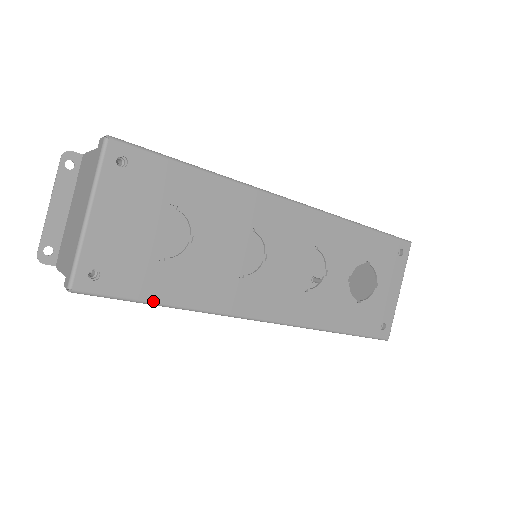
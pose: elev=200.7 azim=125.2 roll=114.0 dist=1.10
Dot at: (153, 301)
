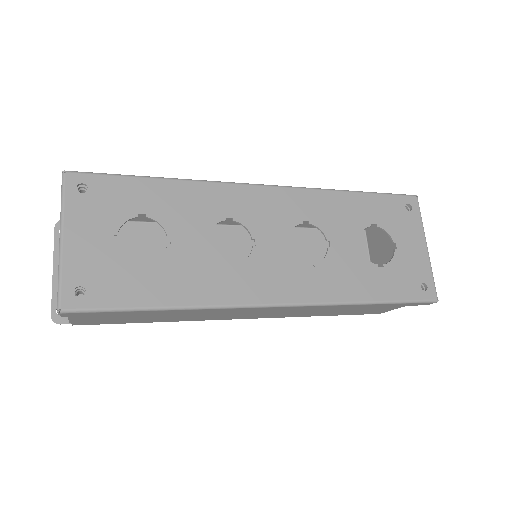
Dot at: (146, 306)
